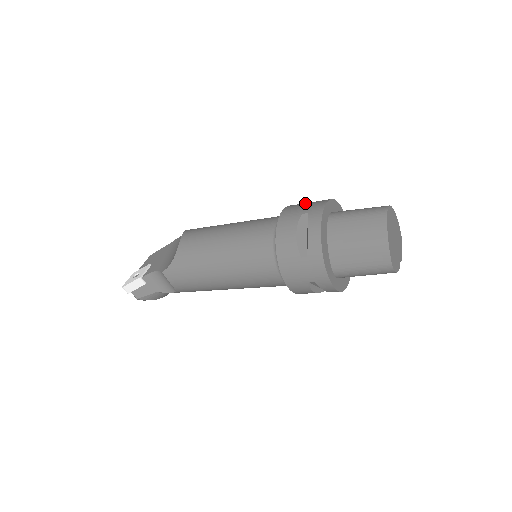
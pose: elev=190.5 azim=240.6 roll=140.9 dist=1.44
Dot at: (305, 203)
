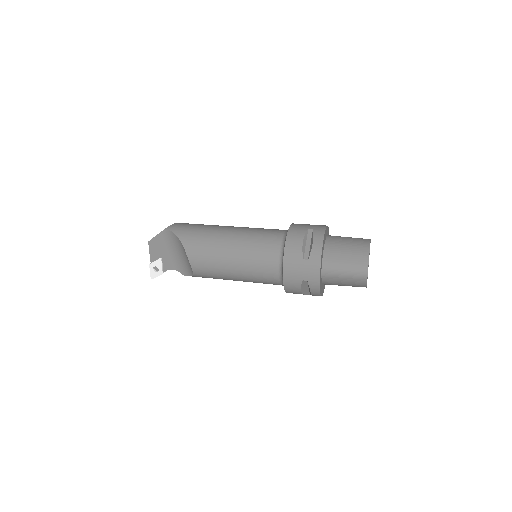
Dot at: (300, 262)
